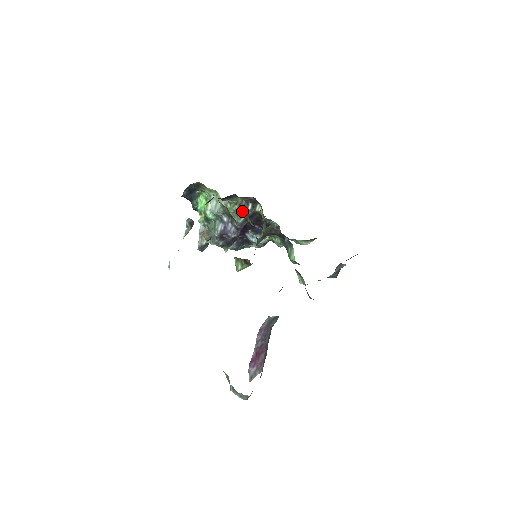
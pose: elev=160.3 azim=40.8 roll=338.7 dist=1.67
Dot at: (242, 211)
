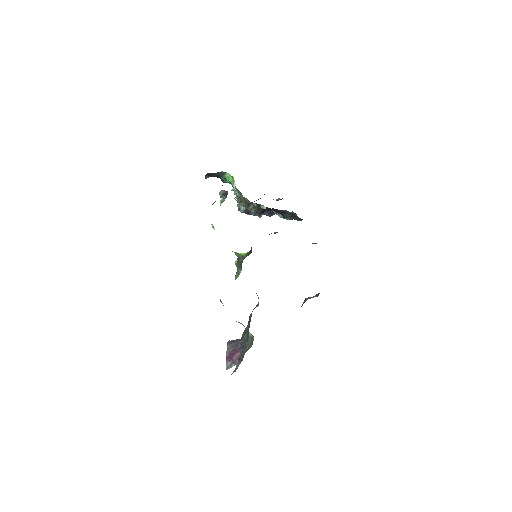
Dot at: (250, 206)
